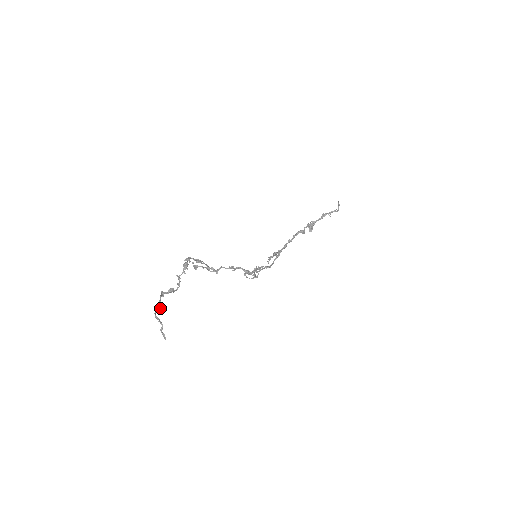
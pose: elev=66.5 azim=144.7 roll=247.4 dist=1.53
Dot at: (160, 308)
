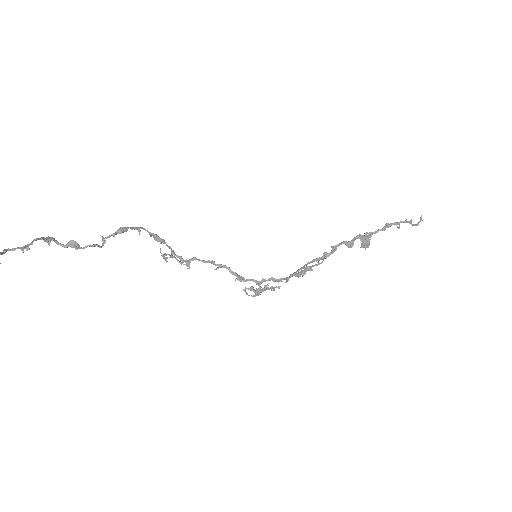
Dot at: (22, 247)
